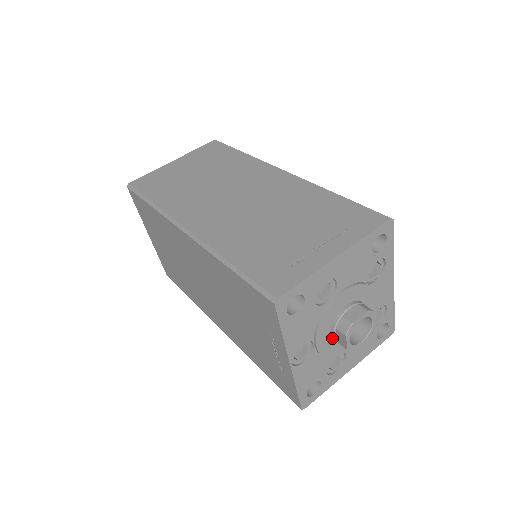
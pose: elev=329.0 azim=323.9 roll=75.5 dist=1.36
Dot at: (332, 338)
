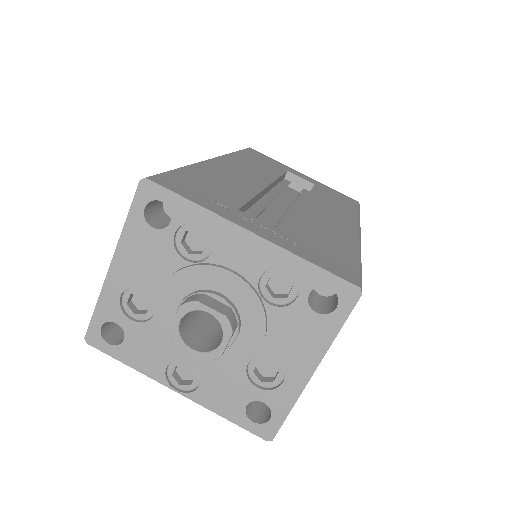
Dot at: occluded
